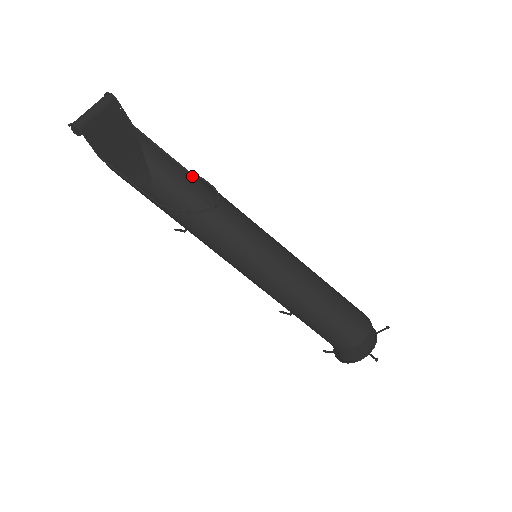
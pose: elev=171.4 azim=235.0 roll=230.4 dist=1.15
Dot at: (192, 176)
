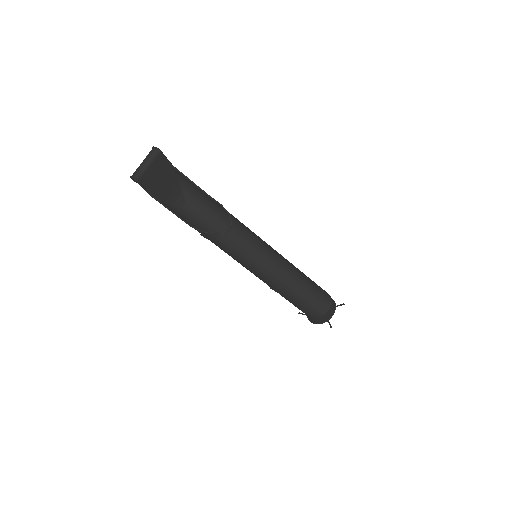
Dot at: (214, 201)
